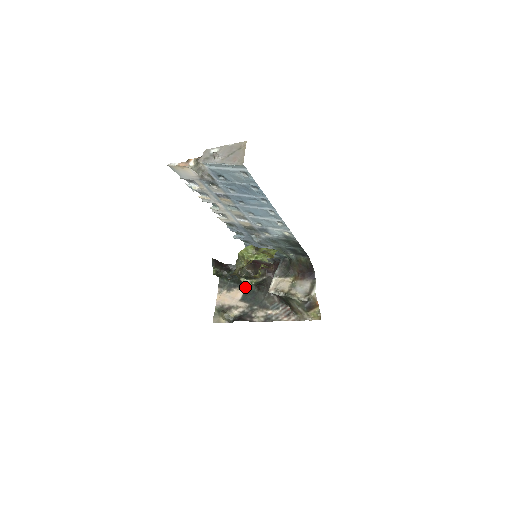
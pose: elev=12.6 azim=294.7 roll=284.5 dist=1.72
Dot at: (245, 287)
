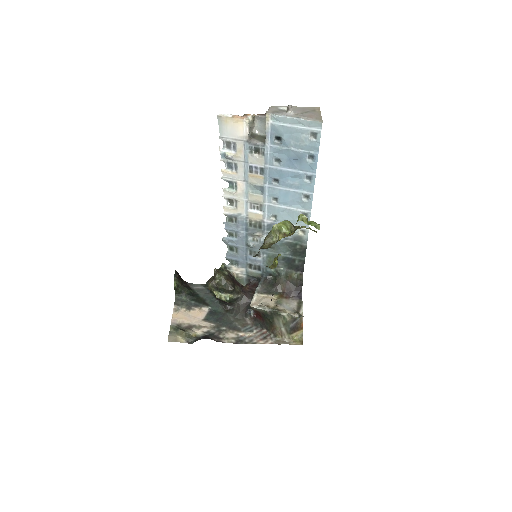
Dot at: (210, 307)
